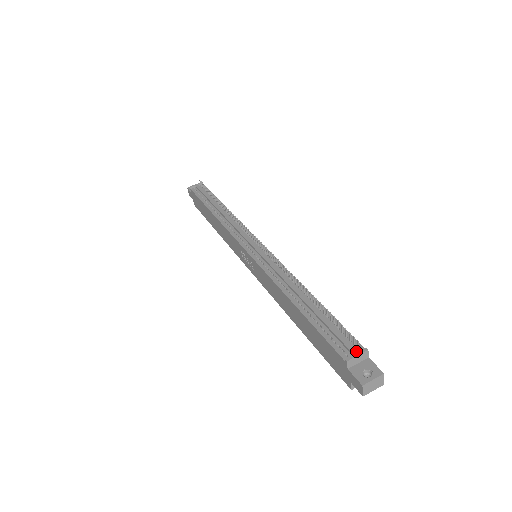
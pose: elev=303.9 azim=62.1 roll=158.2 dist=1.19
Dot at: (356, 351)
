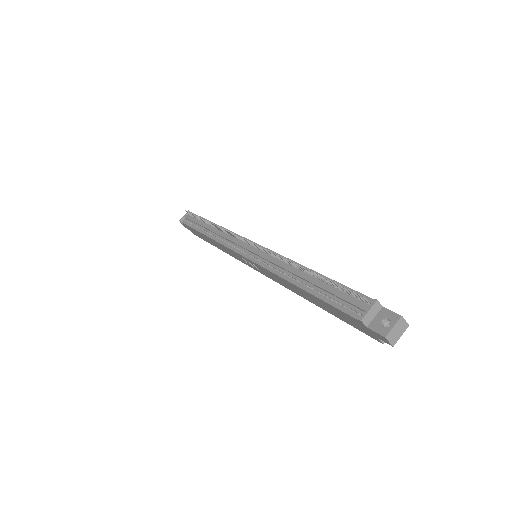
Dot at: (366, 307)
